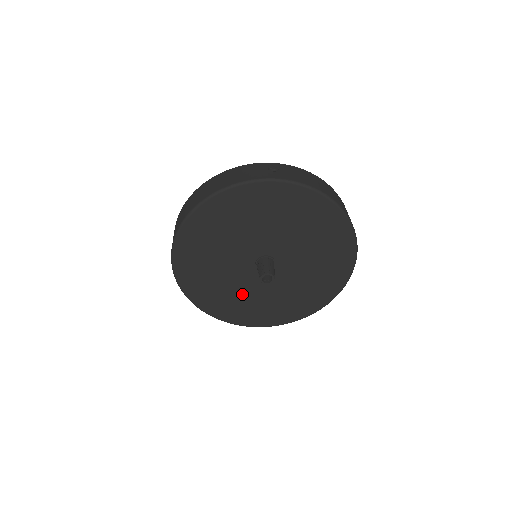
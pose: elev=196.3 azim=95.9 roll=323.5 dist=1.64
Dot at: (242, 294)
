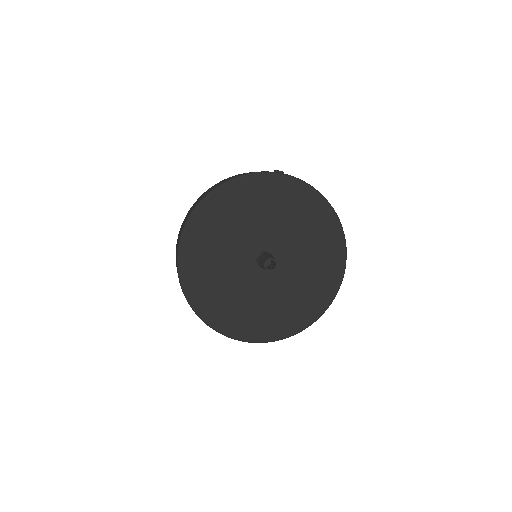
Dot at: (239, 296)
